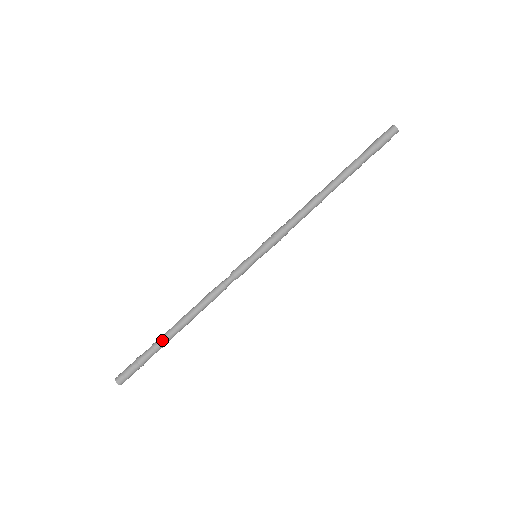
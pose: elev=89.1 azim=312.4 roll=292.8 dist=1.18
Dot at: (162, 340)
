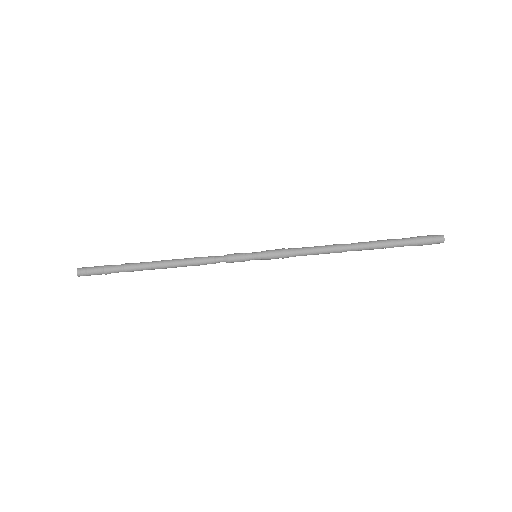
Dot at: (135, 268)
